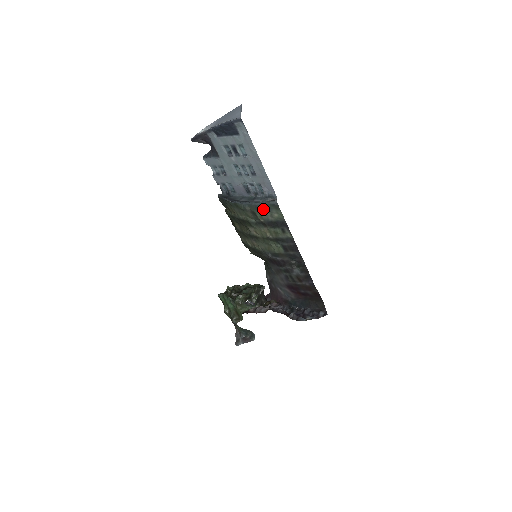
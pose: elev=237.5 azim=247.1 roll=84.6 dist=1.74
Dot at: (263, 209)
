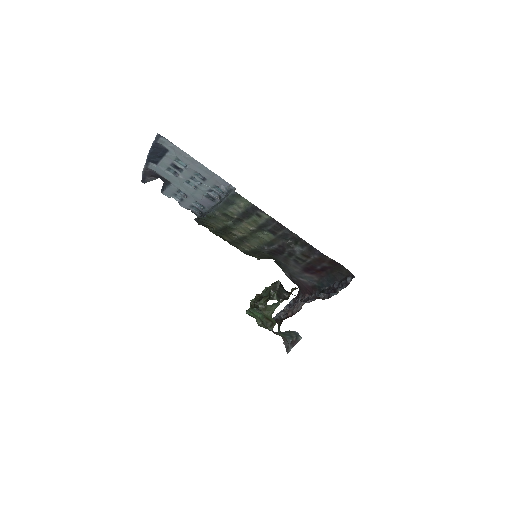
Dot at: (228, 205)
